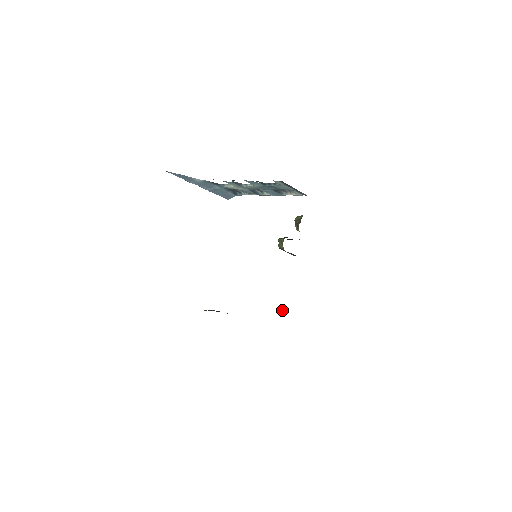
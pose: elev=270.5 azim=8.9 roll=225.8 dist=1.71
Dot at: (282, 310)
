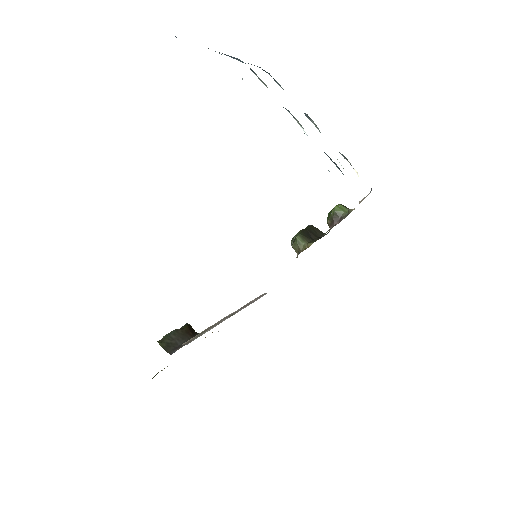
Dot at: (255, 298)
